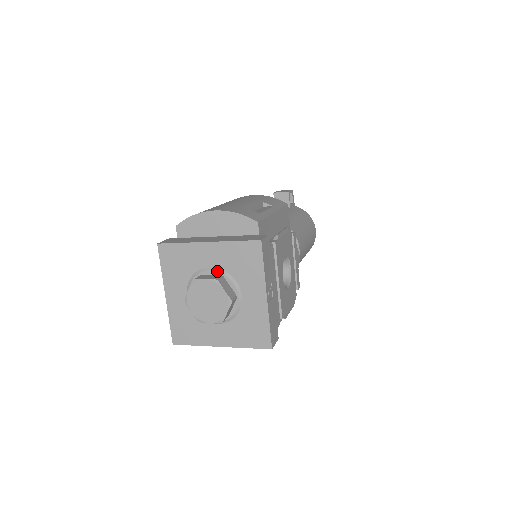
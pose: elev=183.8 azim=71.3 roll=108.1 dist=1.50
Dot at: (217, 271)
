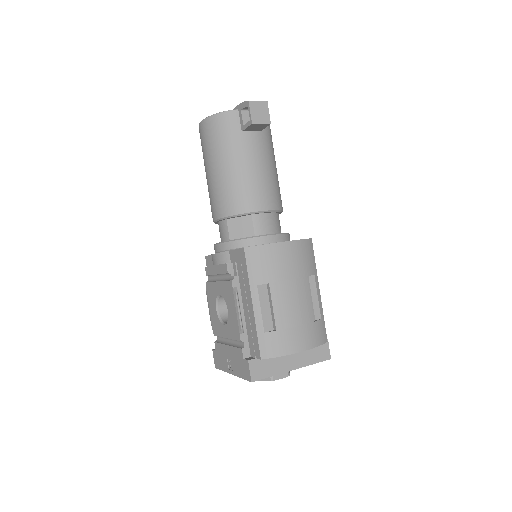
Dot at: occluded
